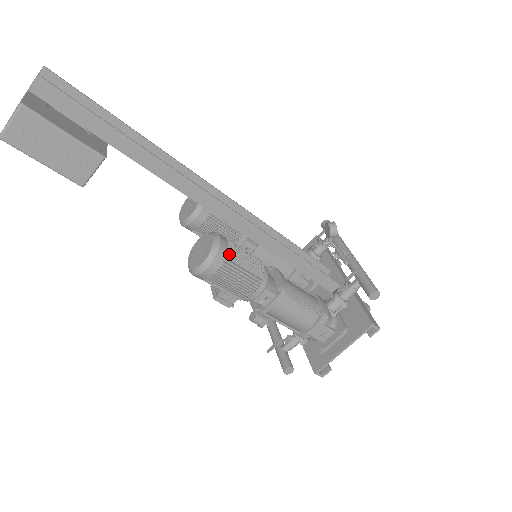
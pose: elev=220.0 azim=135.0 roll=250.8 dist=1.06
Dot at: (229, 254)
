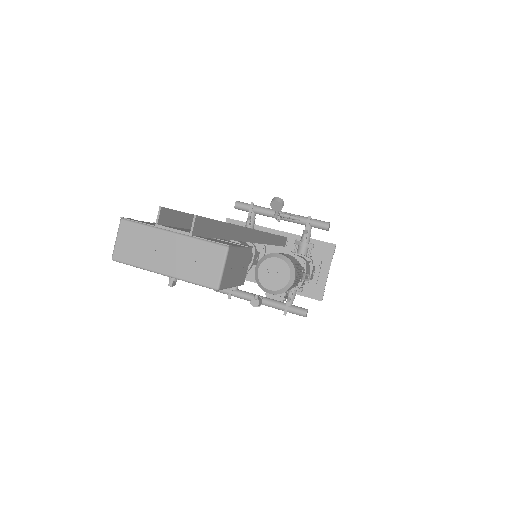
Dot at: occluded
